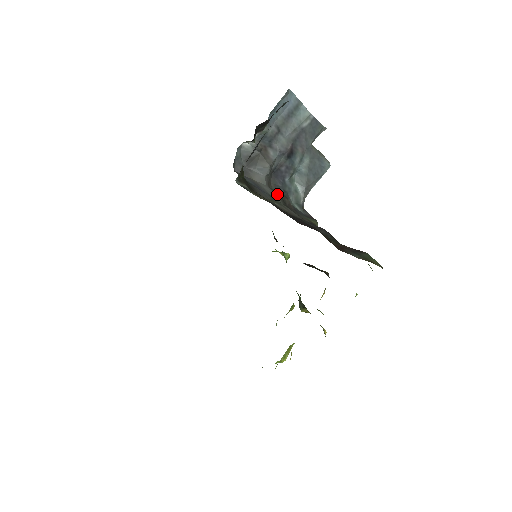
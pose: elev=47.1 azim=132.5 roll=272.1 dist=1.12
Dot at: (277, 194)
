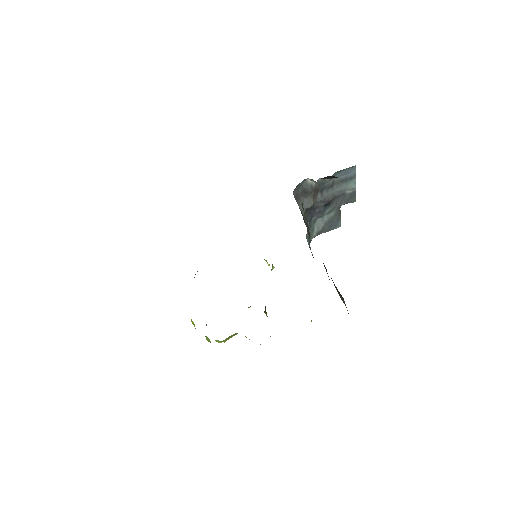
Dot at: (307, 225)
